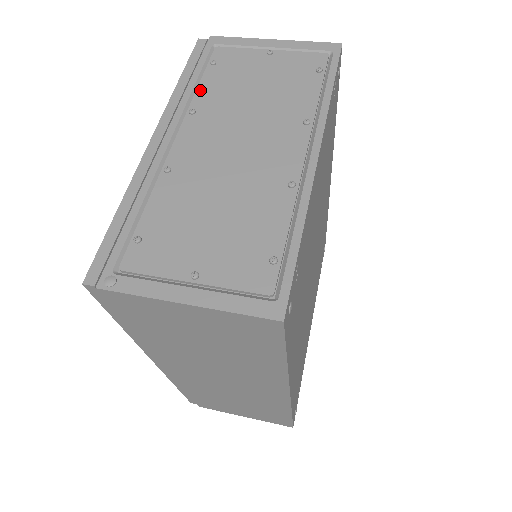
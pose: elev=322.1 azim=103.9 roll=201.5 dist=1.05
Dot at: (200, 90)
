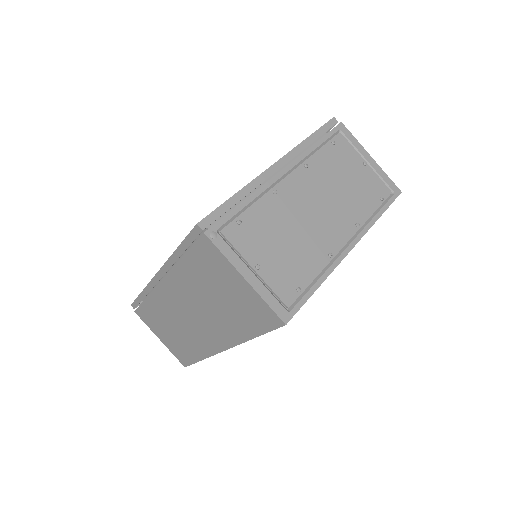
Dot at: (317, 155)
